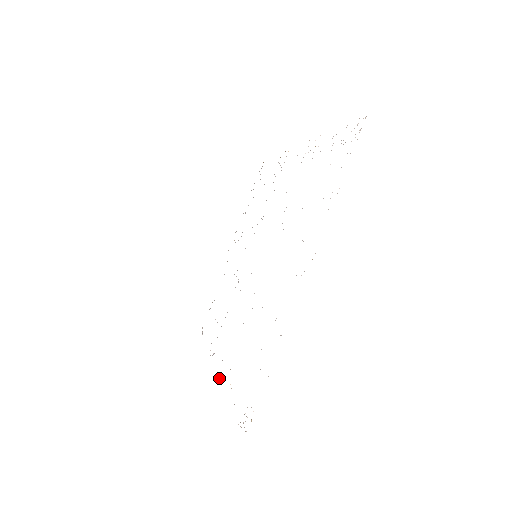
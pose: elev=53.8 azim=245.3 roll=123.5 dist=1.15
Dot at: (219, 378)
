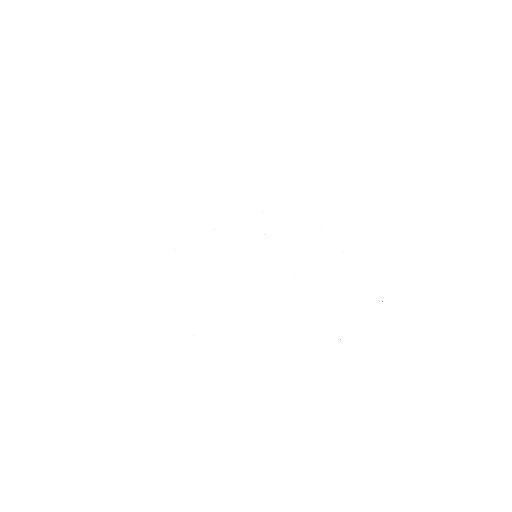
Dot at: occluded
